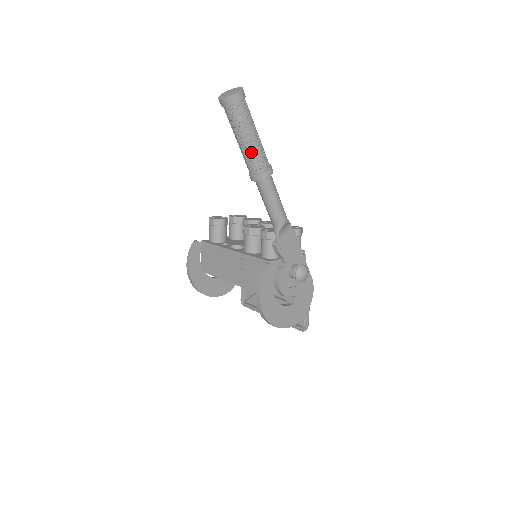
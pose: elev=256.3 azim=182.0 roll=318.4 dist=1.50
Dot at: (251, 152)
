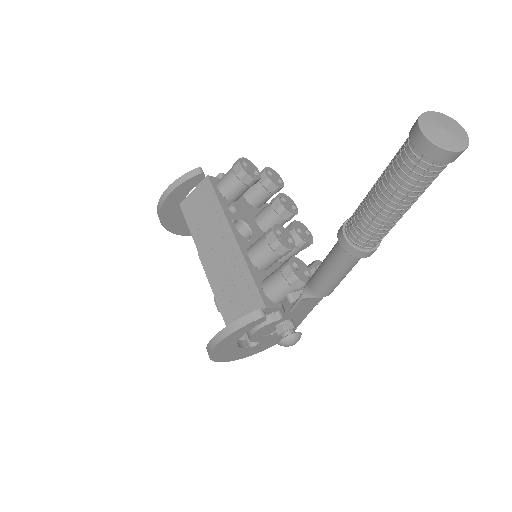
Dot at: (377, 222)
